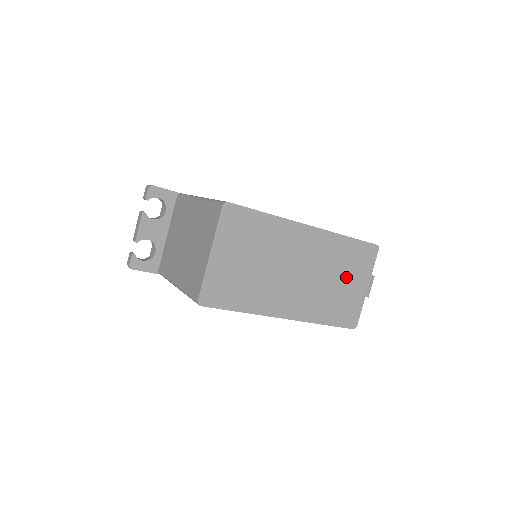
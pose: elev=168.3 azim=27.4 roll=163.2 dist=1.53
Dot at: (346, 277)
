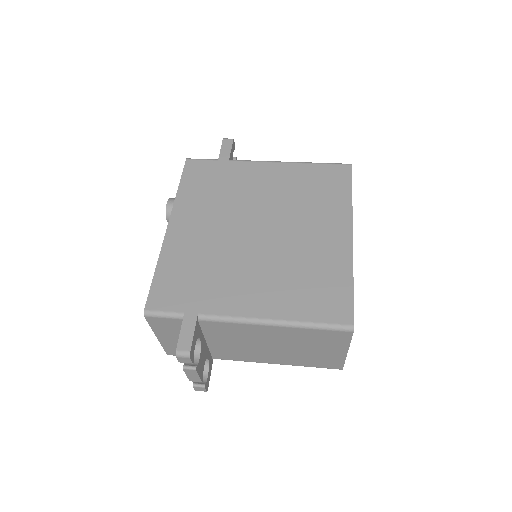
Dot at: occluded
